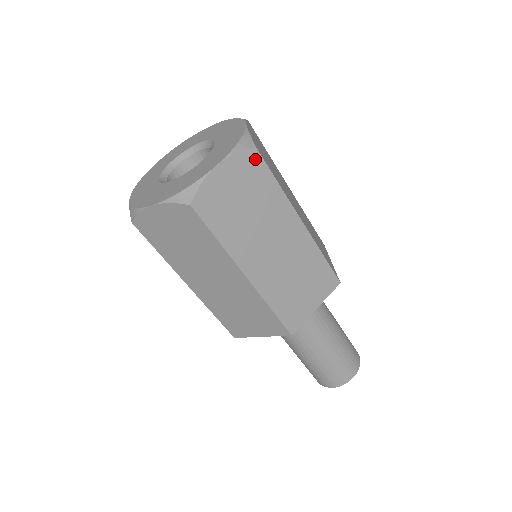
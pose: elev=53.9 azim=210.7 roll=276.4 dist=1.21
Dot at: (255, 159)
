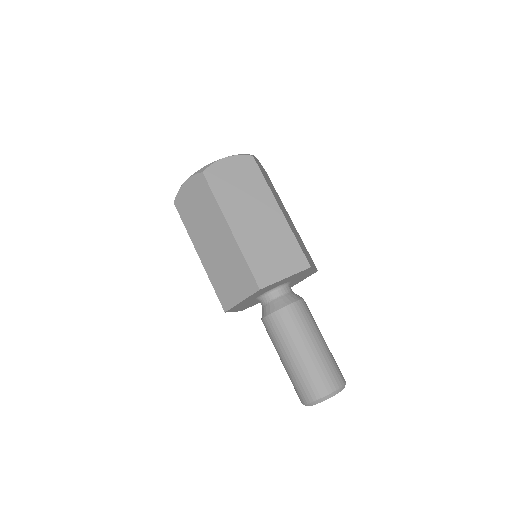
Dot at: (267, 175)
